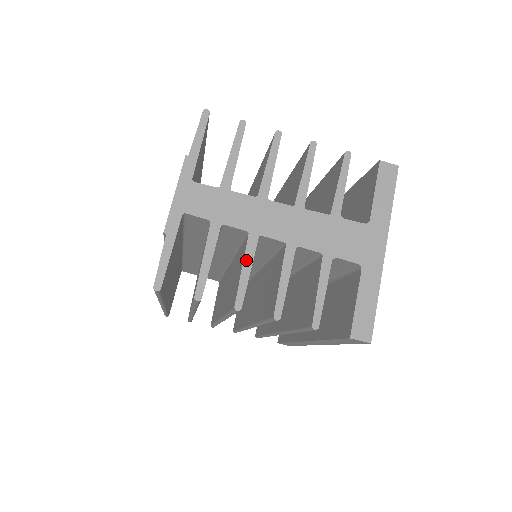
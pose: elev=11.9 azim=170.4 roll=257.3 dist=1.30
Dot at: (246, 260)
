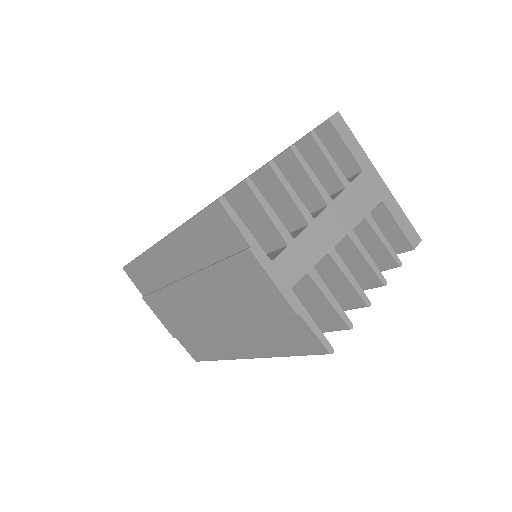
Dot at: (344, 272)
